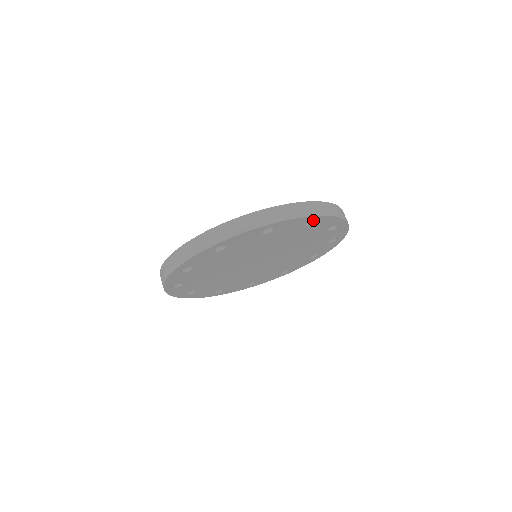
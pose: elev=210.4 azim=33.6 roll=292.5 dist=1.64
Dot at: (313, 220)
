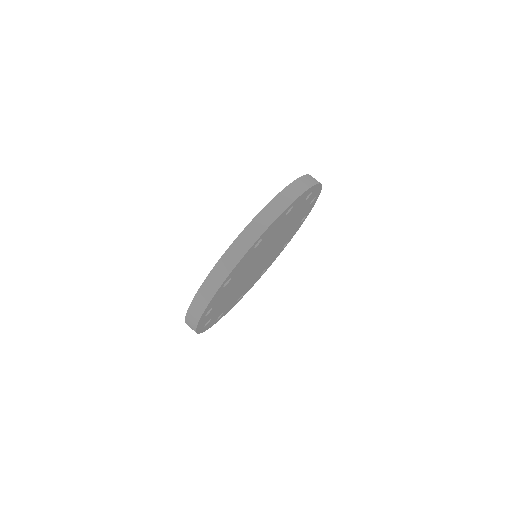
Dot at: occluded
